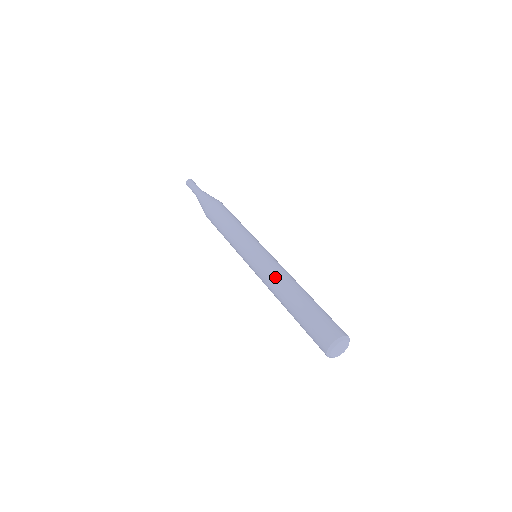
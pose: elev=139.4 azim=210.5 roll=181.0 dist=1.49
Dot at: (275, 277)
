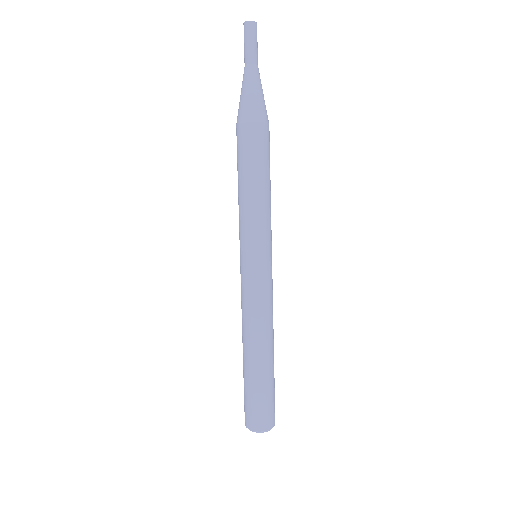
Dot at: (259, 319)
